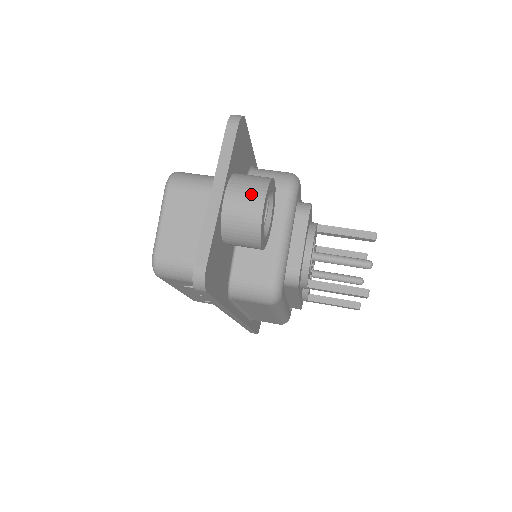
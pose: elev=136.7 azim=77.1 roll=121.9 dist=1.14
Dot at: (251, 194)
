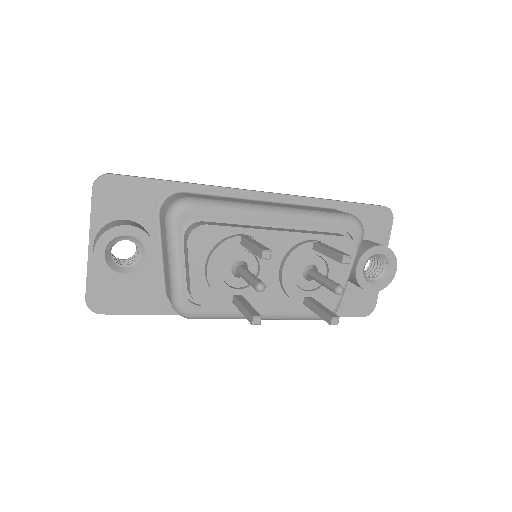
Dot at: occluded
